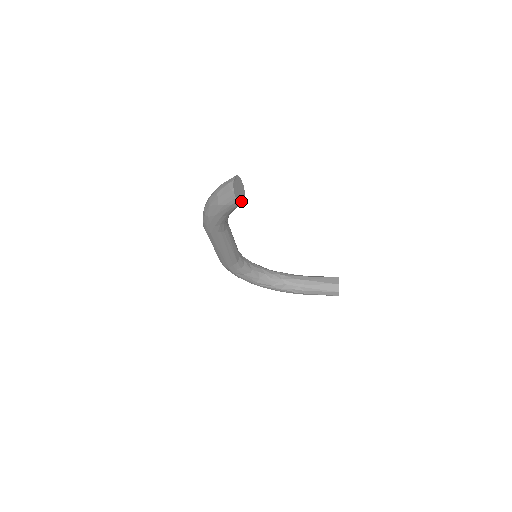
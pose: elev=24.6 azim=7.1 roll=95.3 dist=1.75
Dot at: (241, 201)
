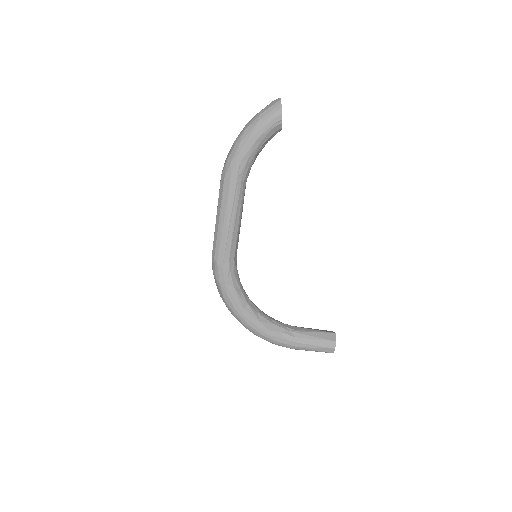
Dot at: (281, 122)
